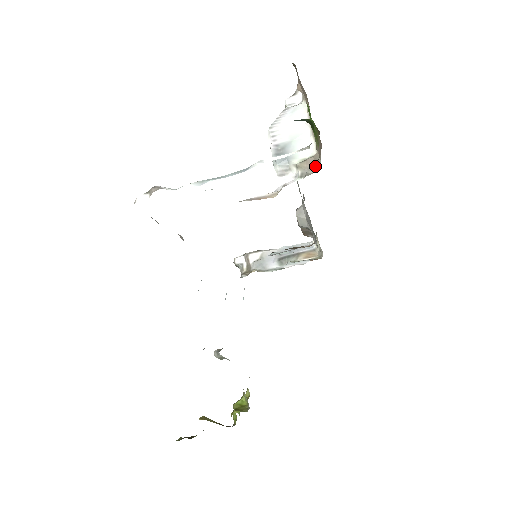
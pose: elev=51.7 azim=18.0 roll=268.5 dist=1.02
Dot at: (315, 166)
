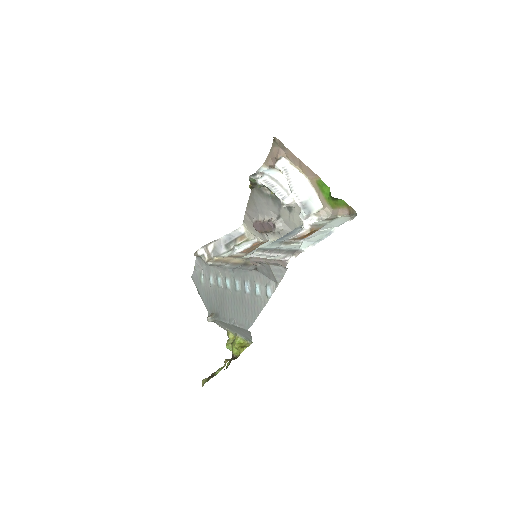
Dot at: (326, 215)
